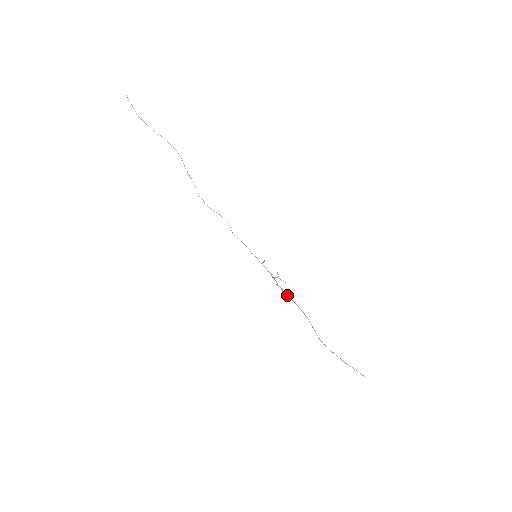
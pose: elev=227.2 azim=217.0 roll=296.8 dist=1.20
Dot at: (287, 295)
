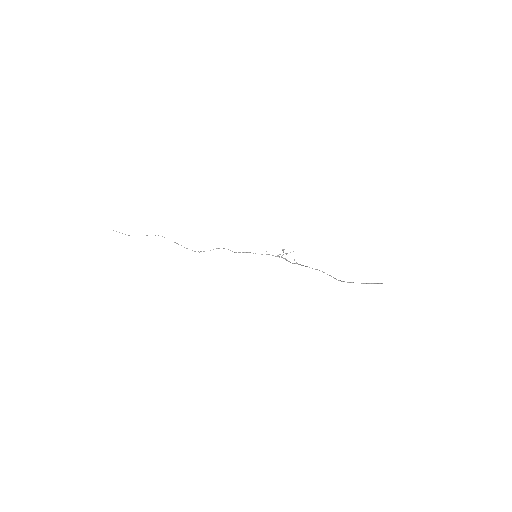
Dot at: occluded
